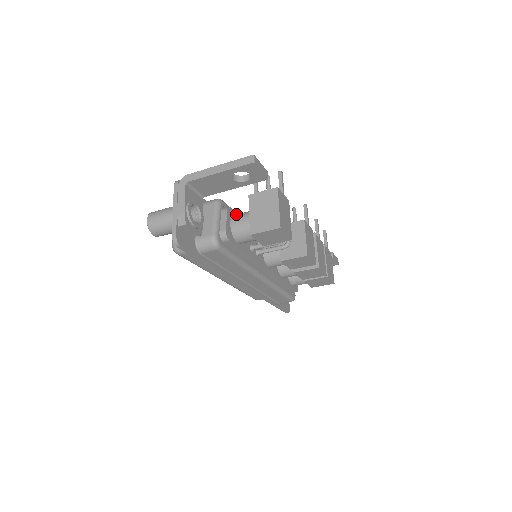
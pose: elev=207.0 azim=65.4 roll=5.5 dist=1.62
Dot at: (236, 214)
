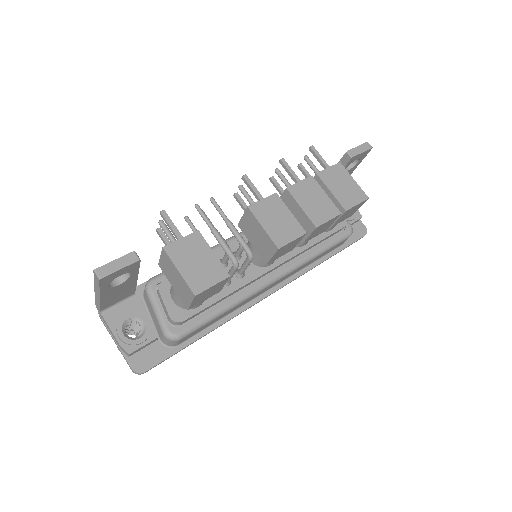
Dot at: occluded
